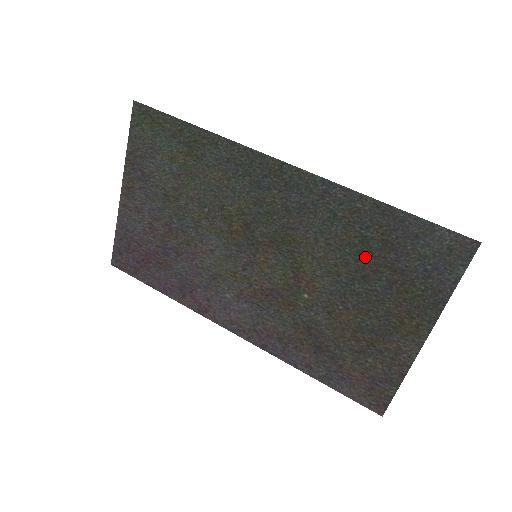
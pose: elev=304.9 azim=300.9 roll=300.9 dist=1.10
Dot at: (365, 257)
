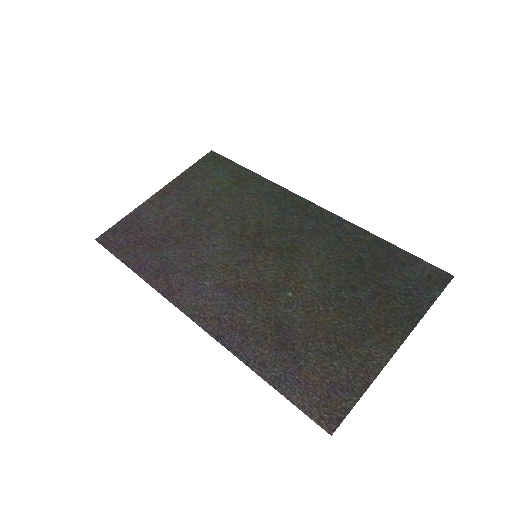
Dot at: (357, 272)
